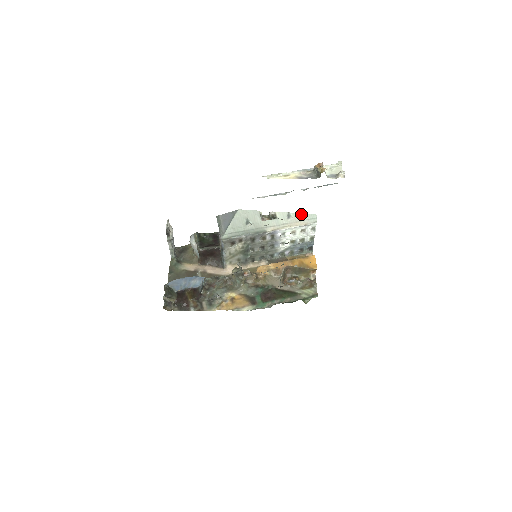
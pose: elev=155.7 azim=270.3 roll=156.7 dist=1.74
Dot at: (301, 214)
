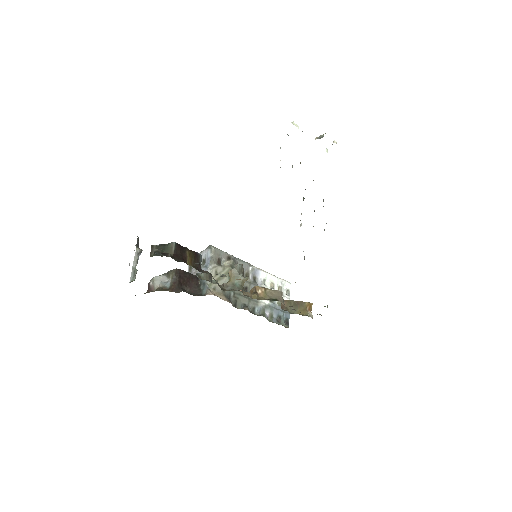
Dot at: occluded
